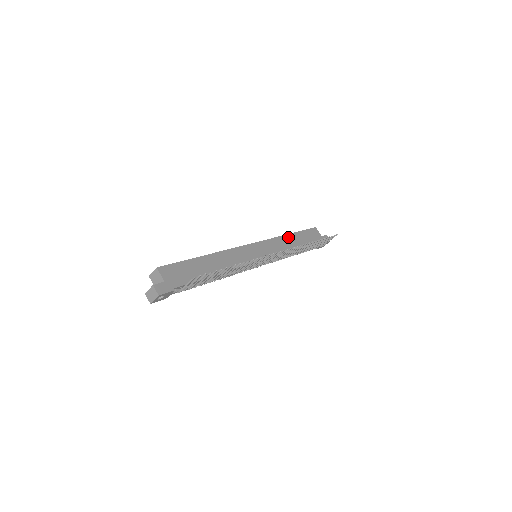
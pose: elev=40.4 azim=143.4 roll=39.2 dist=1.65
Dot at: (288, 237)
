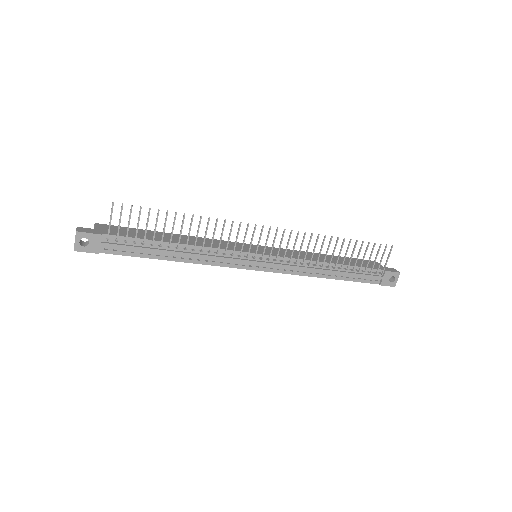
Dot at: occluded
